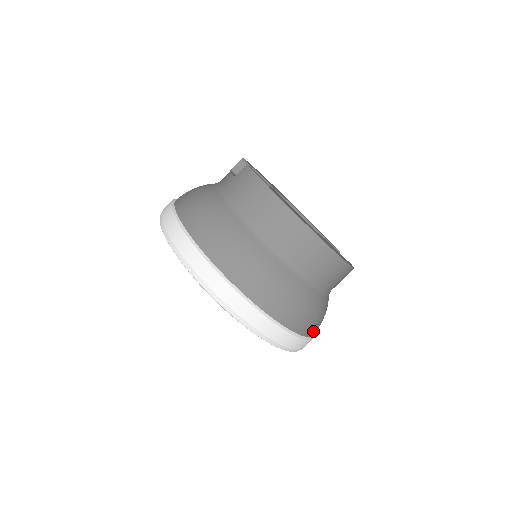
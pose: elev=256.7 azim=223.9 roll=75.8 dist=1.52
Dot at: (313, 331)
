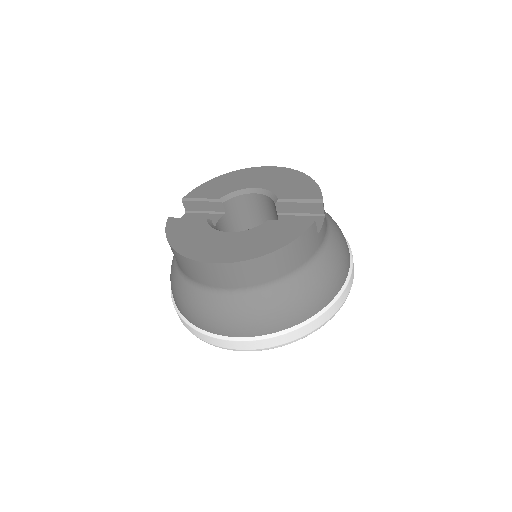
Dot at: (302, 316)
